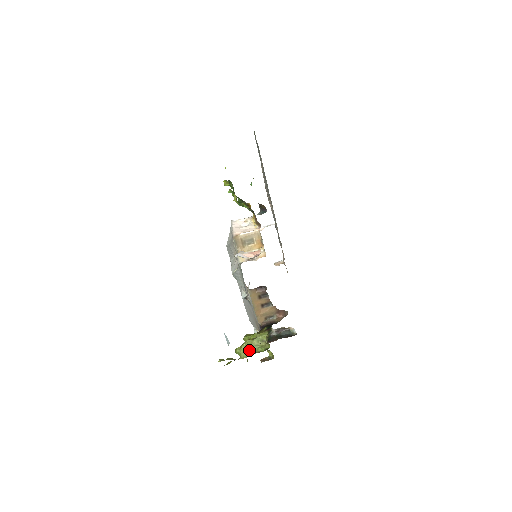
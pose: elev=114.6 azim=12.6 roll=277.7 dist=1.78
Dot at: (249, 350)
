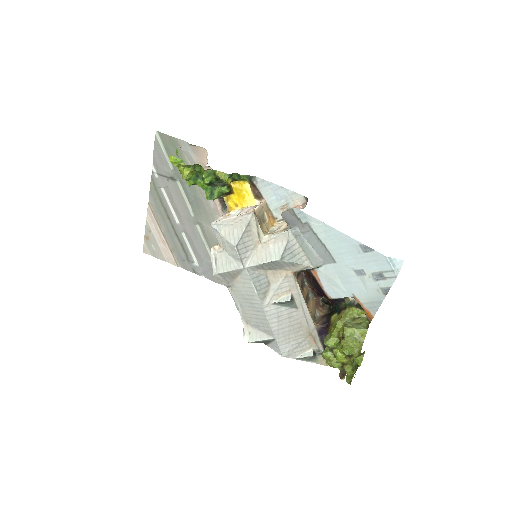
Dot at: (358, 334)
